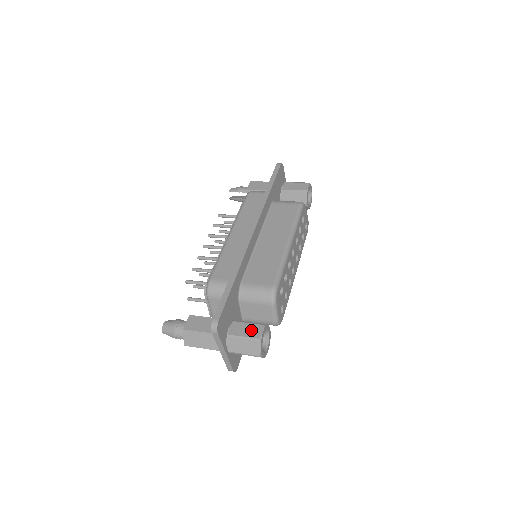
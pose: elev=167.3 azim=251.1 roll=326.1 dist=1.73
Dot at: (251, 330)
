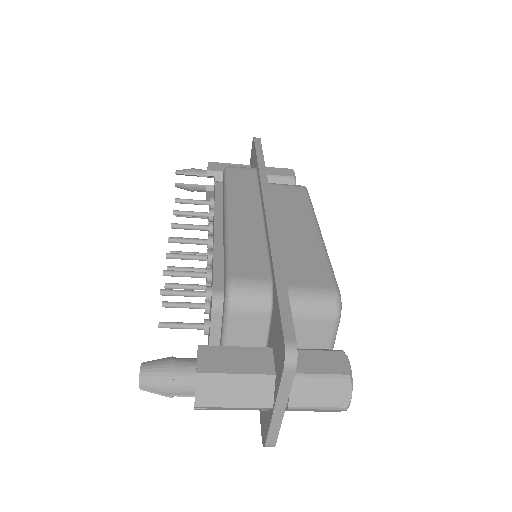
Dot at: (328, 361)
